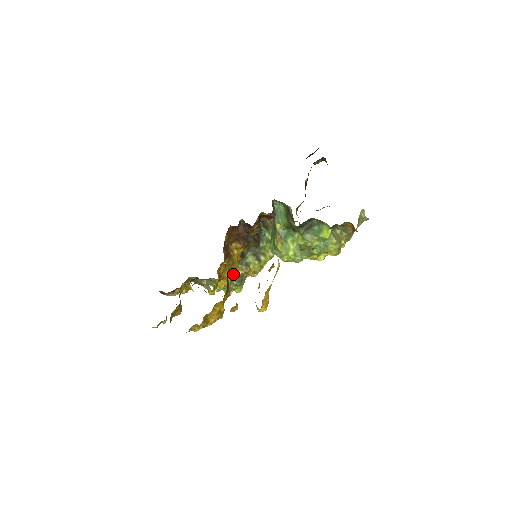
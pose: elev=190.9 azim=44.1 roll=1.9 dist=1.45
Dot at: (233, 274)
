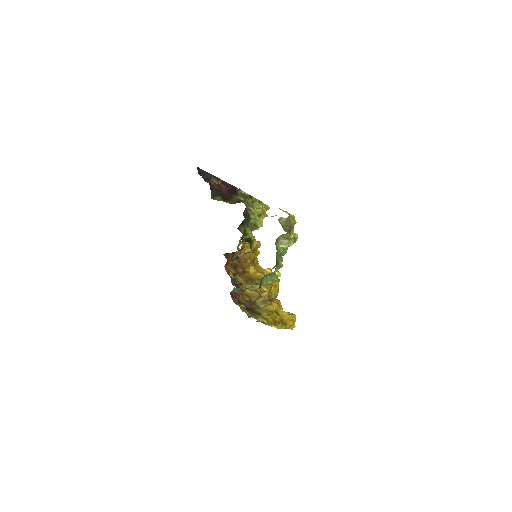
Dot at: occluded
